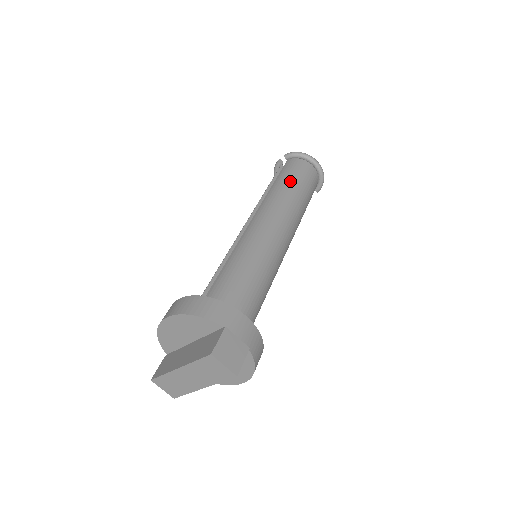
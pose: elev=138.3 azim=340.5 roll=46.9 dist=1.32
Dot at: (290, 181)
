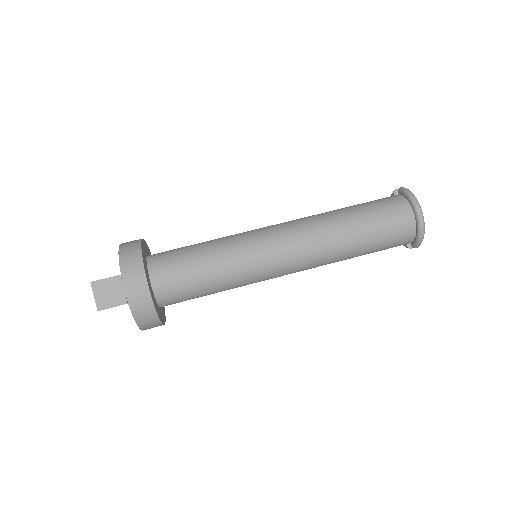
Dot at: (359, 214)
